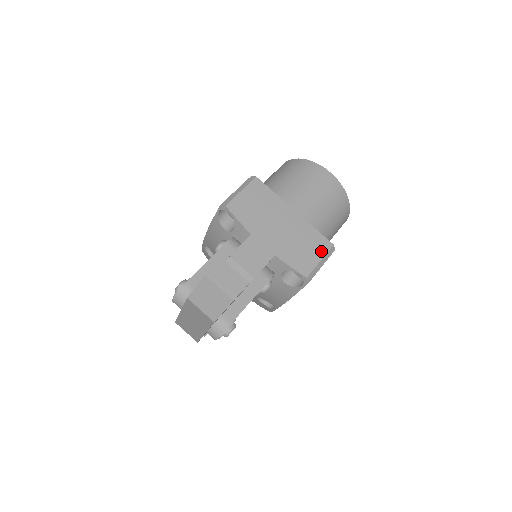
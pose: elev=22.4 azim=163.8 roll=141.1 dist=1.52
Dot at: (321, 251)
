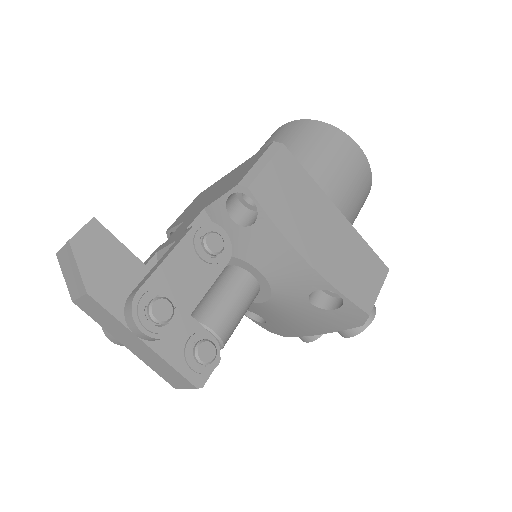
Dot at: (258, 158)
